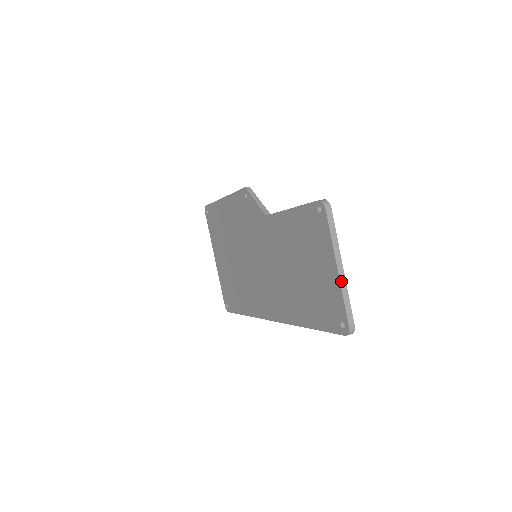
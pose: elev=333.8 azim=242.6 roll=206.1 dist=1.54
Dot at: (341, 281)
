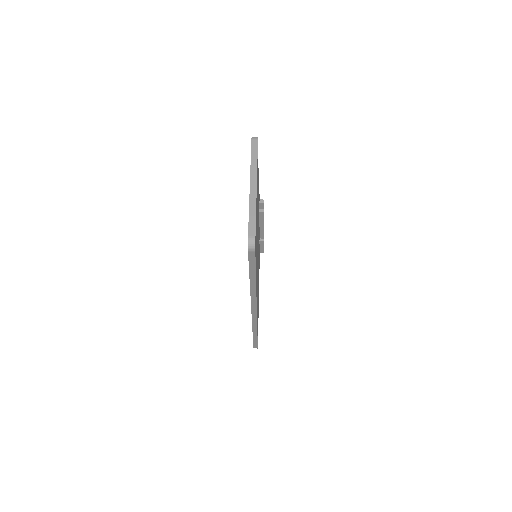
Dot at: (251, 196)
